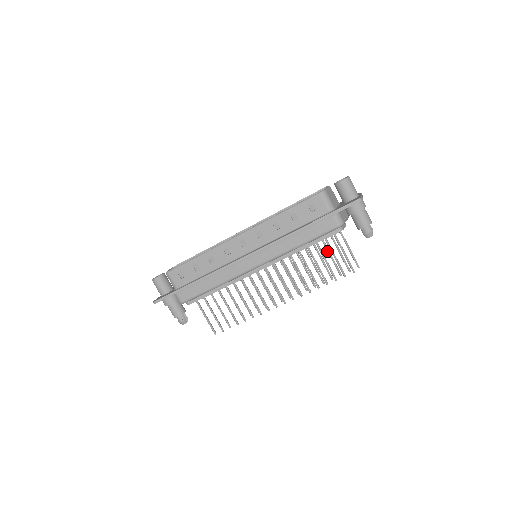
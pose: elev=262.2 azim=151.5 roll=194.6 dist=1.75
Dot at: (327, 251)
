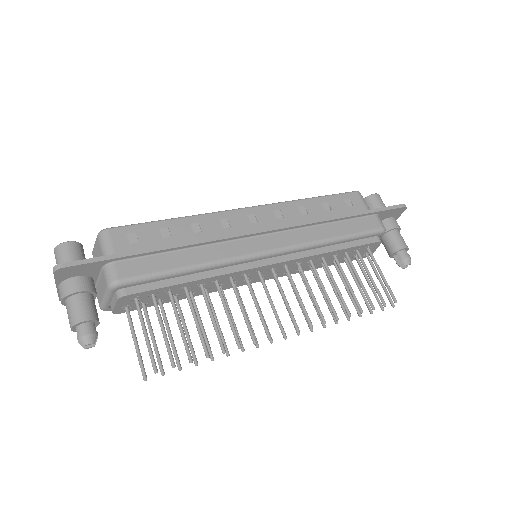
Dot at: (353, 276)
